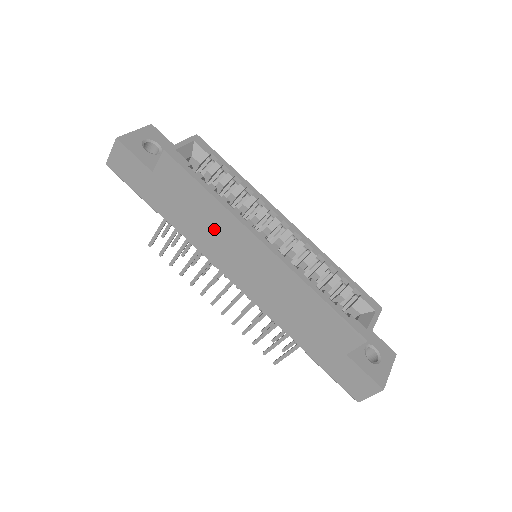
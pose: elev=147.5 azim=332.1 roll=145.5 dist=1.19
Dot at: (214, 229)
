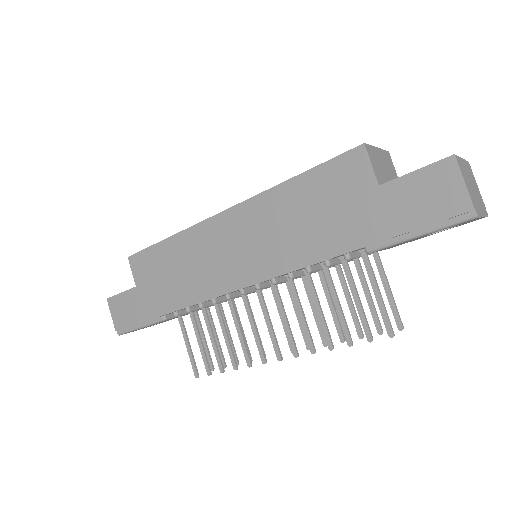
Dot at: (194, 261)
